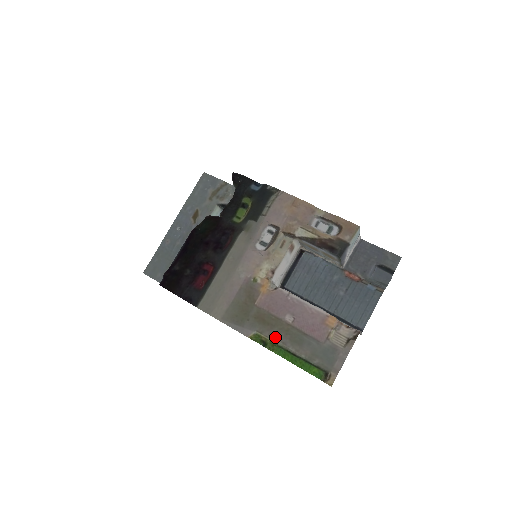
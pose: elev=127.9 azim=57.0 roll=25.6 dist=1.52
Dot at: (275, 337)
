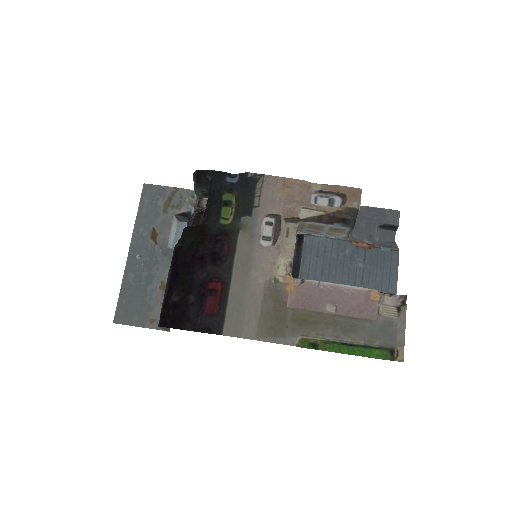
Dot at: (324, 334)
